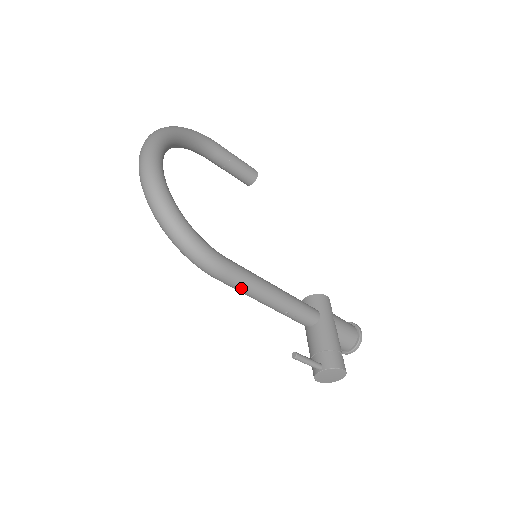
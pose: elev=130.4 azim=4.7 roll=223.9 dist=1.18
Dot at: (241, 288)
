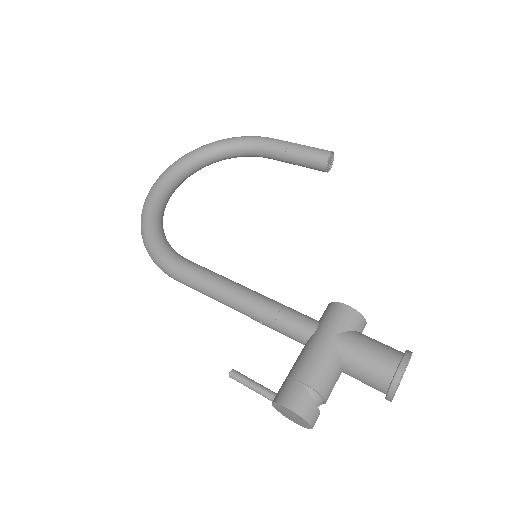
Dot at: (199, 291)
